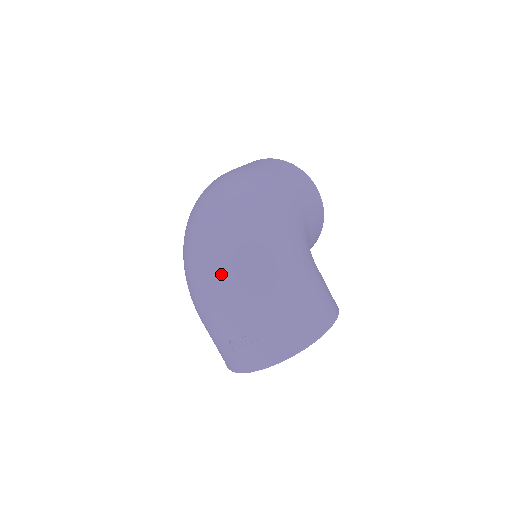
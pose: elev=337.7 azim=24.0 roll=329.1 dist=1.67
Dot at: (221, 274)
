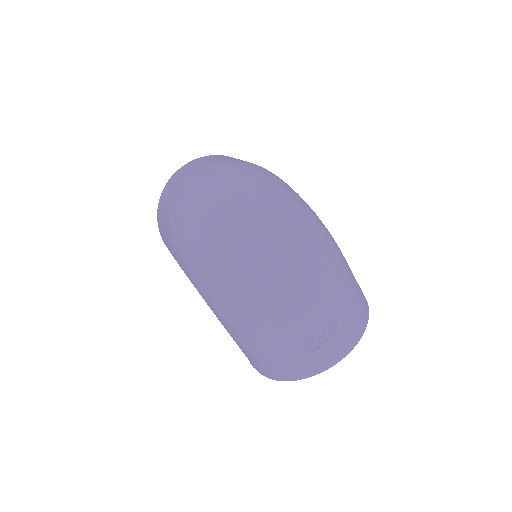
Dot at: (300, 268)
